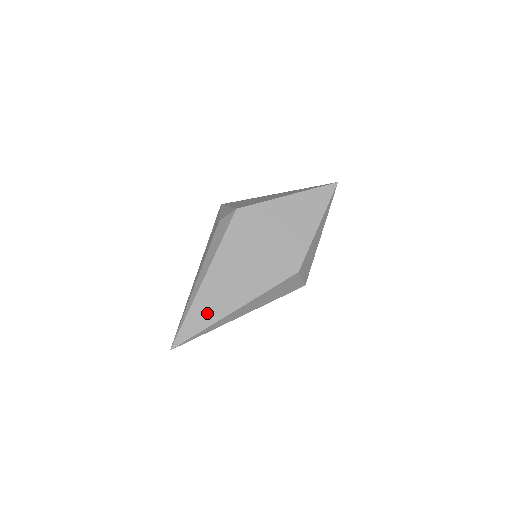
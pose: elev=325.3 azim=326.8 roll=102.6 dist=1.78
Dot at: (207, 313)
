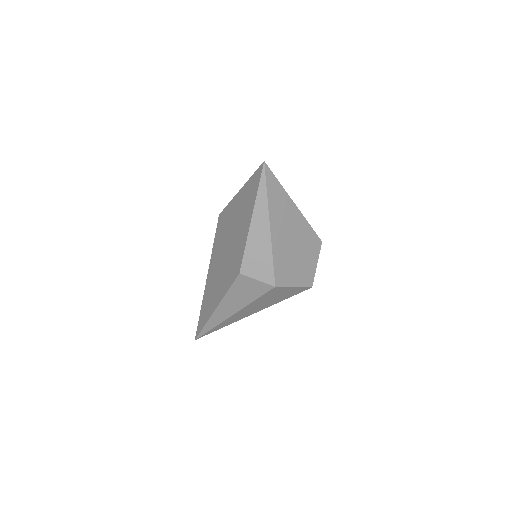
Dot at: (206, 312)
